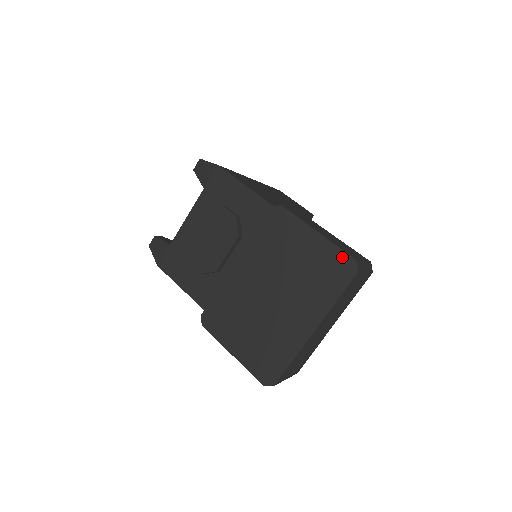
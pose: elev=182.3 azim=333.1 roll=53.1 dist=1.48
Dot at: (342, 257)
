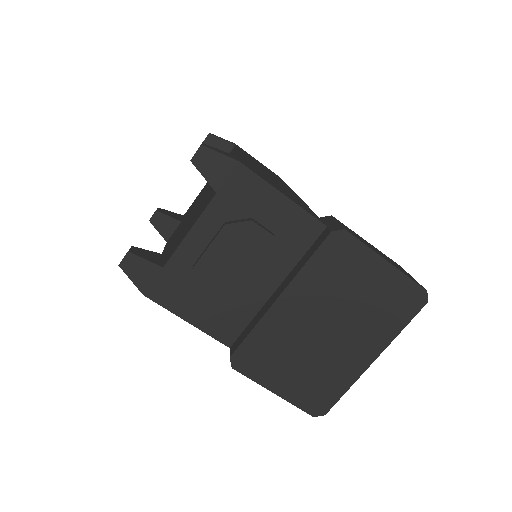
Dot at: (413, 288)
